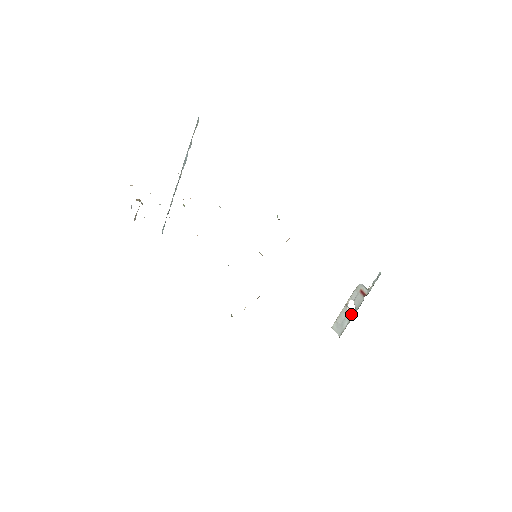
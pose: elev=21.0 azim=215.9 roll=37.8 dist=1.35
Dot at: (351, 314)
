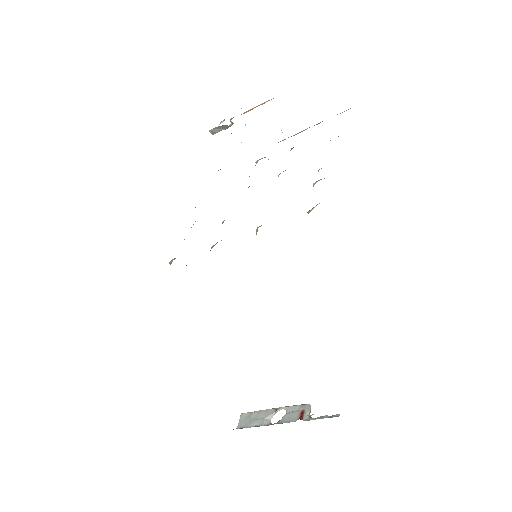
Dot at: (270, 421)
